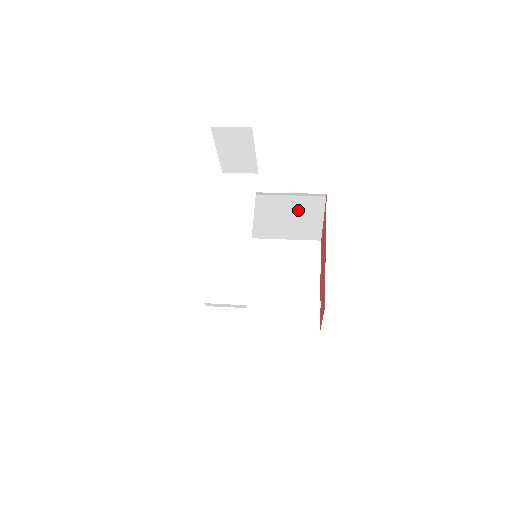
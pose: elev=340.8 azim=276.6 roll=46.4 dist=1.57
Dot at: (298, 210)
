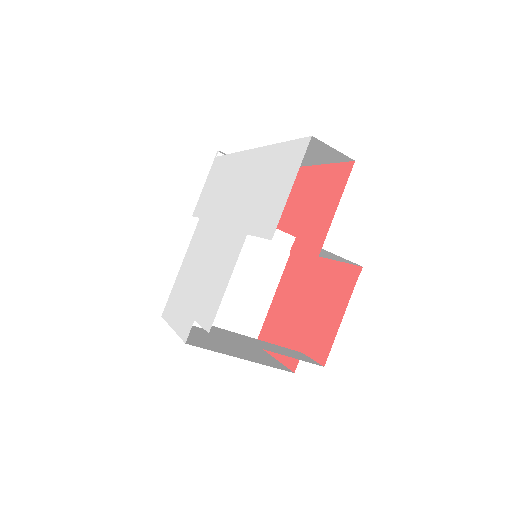
Dot at: (258, 273)
